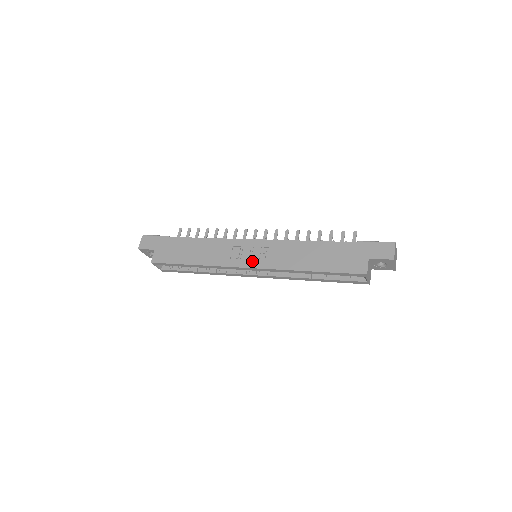
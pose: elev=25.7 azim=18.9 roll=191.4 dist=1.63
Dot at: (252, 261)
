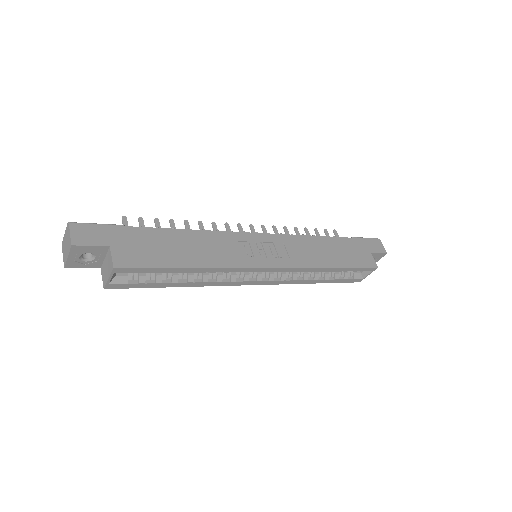
Dot at: (271, 259)
